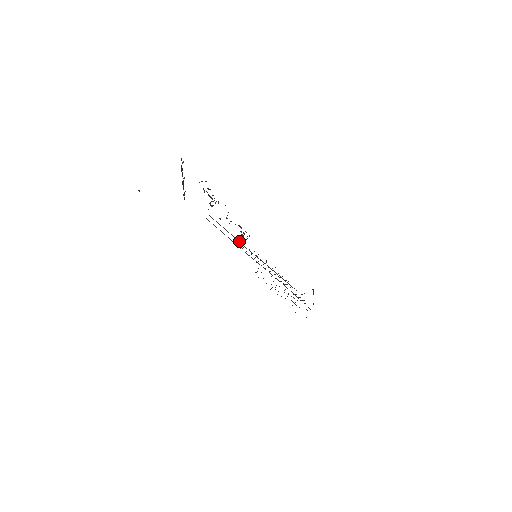
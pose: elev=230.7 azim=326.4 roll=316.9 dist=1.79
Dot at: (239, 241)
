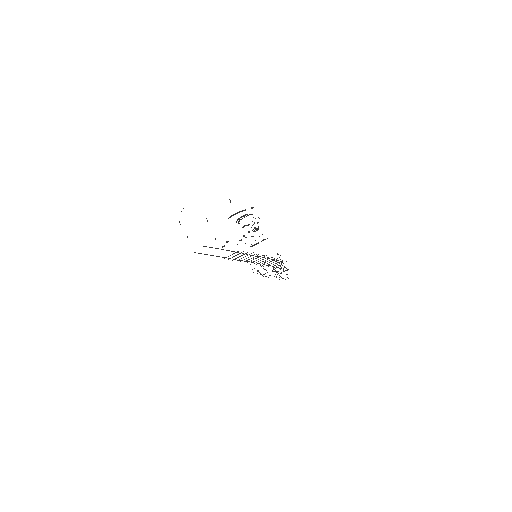
Dot at: (240, 253)
